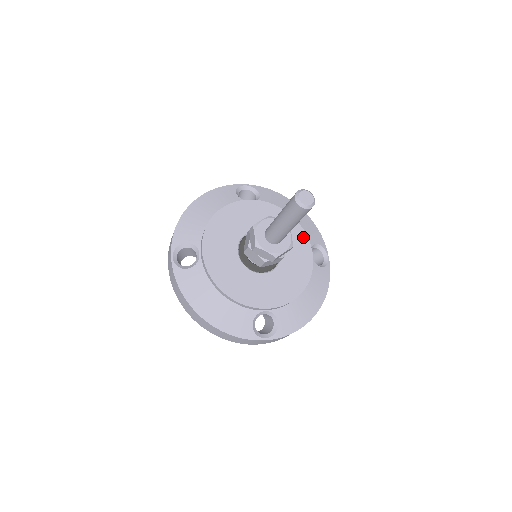
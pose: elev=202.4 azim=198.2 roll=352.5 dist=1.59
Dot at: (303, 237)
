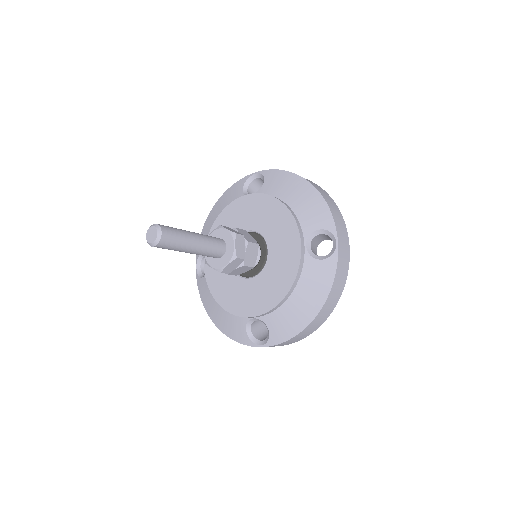
Dot at: (293, 228)
